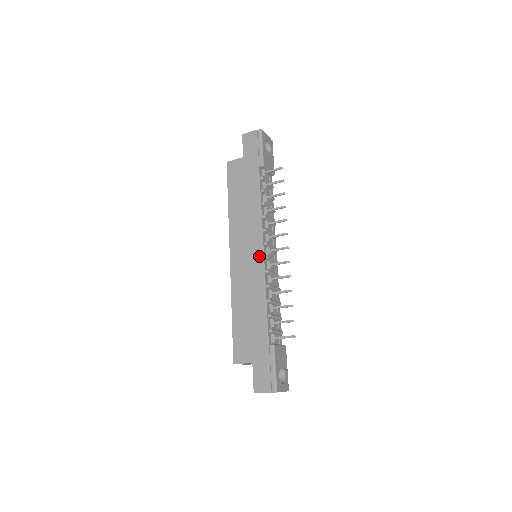
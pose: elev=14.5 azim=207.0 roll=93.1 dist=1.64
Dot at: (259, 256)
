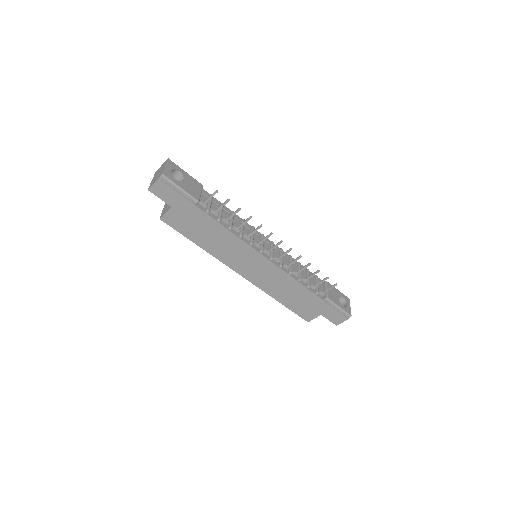
Dot at: (266, 263)
